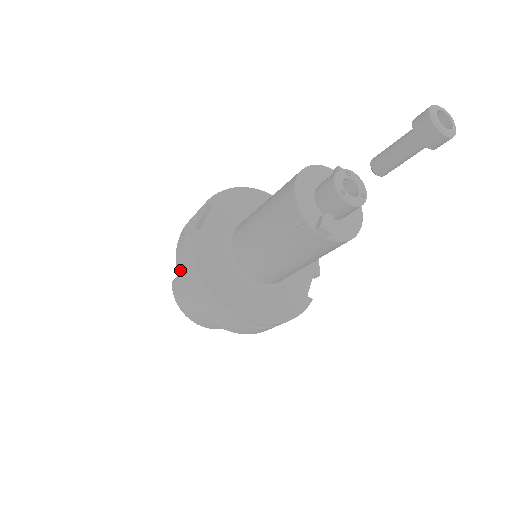
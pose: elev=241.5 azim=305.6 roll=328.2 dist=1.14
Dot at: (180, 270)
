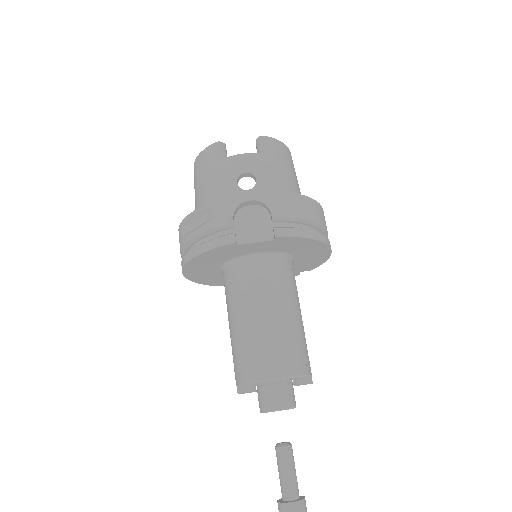
Dot at: (202, 212)
